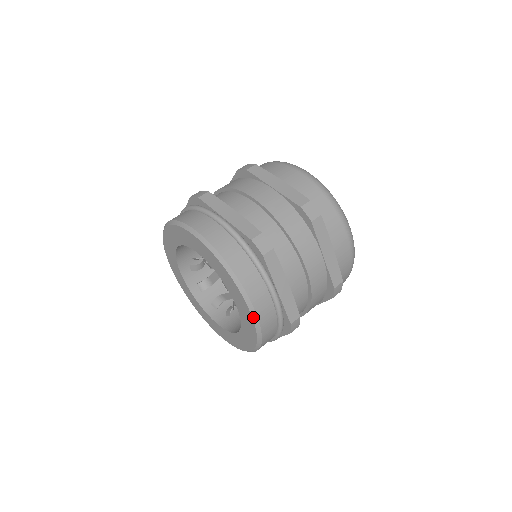
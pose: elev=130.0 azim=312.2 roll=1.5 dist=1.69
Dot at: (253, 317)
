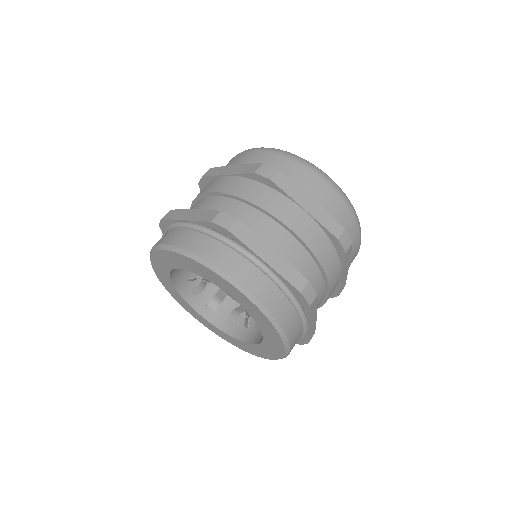
Dot at: (285, 353)
